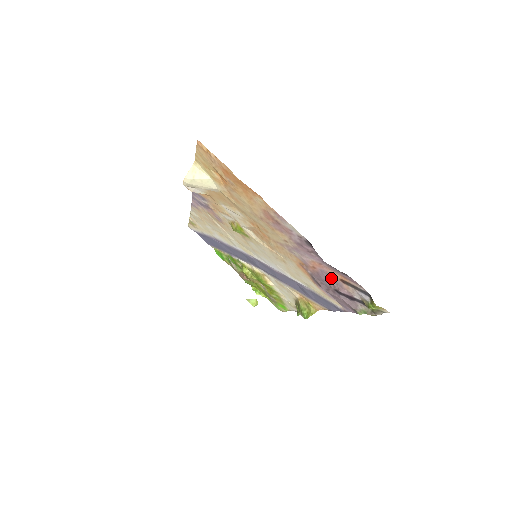
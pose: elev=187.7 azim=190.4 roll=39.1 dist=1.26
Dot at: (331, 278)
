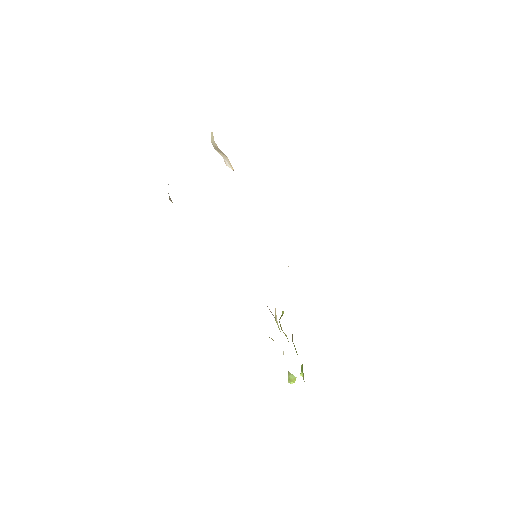
Dot at: occluded
